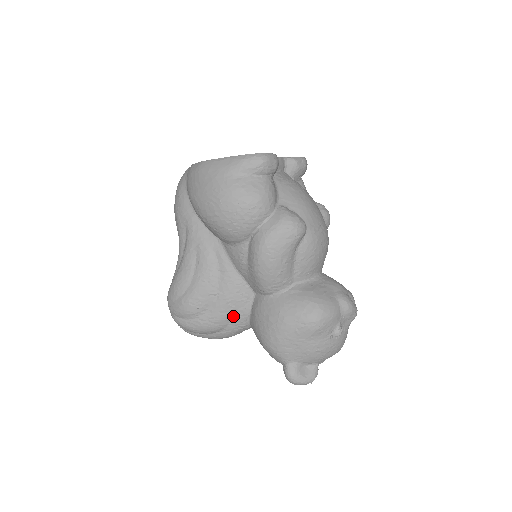
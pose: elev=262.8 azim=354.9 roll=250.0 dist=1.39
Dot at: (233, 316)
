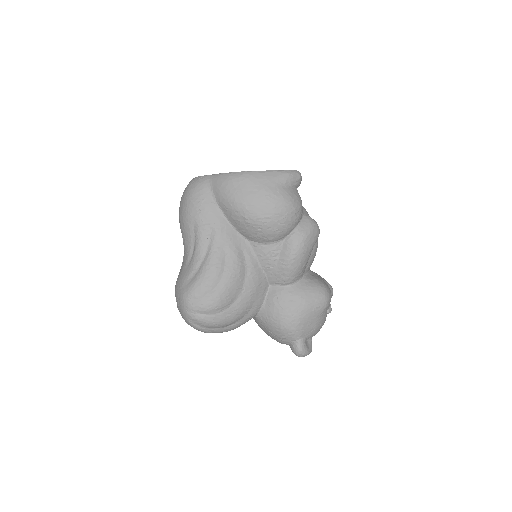
Dot at: (251, 307)
